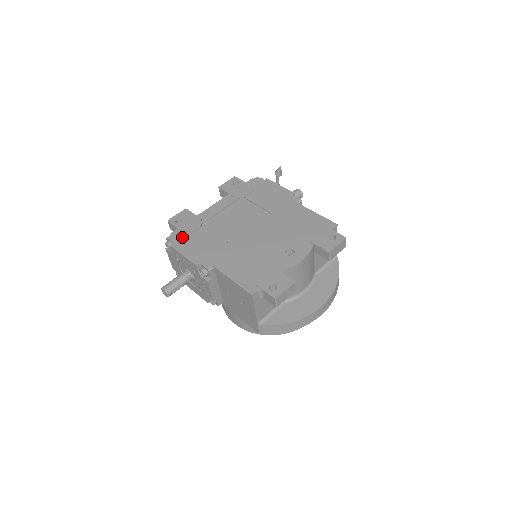
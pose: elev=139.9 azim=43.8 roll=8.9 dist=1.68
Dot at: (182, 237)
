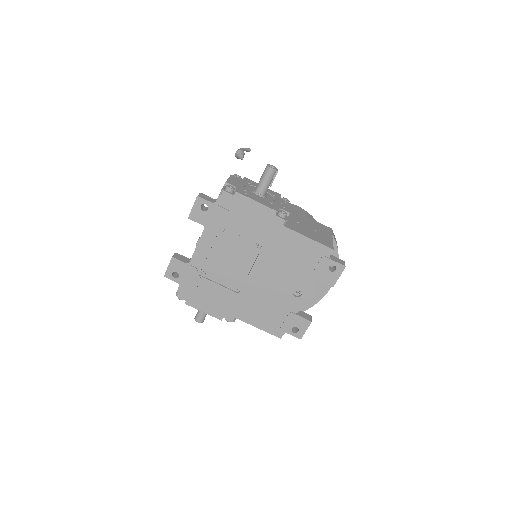
Dot at: (191, 293)
